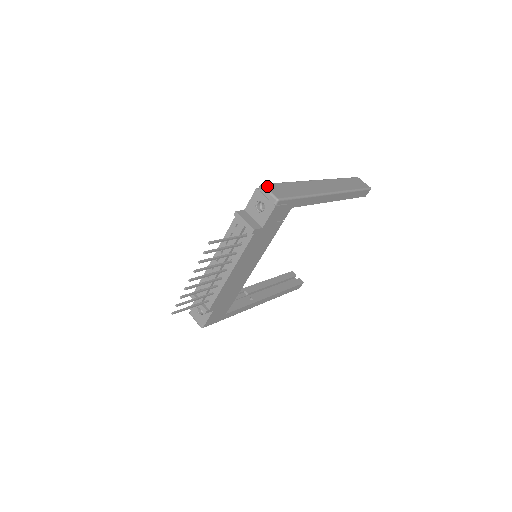
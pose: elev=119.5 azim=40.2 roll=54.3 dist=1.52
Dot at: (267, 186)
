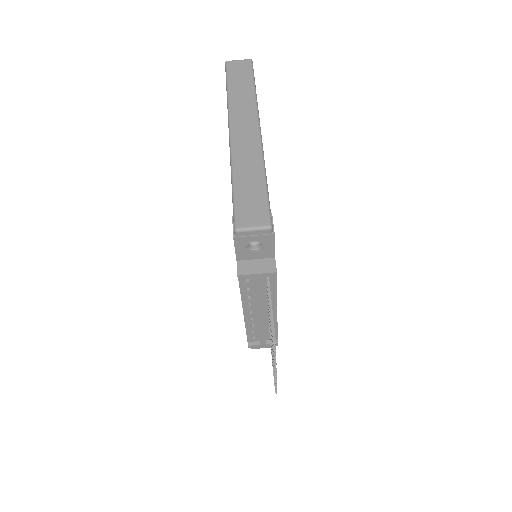
Dot at: (241, 224)
